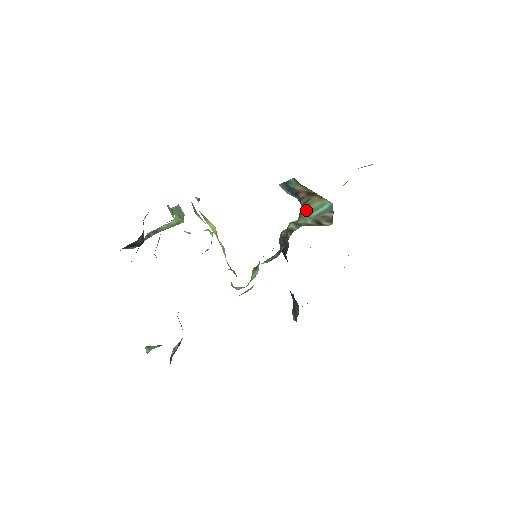
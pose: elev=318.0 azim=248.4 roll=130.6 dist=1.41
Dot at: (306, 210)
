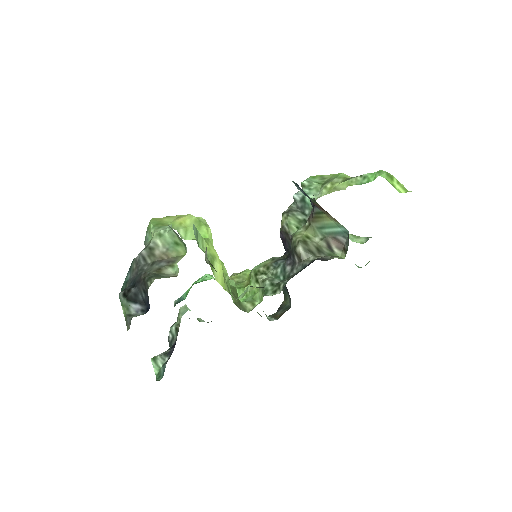
Dot at: (318, 222)
